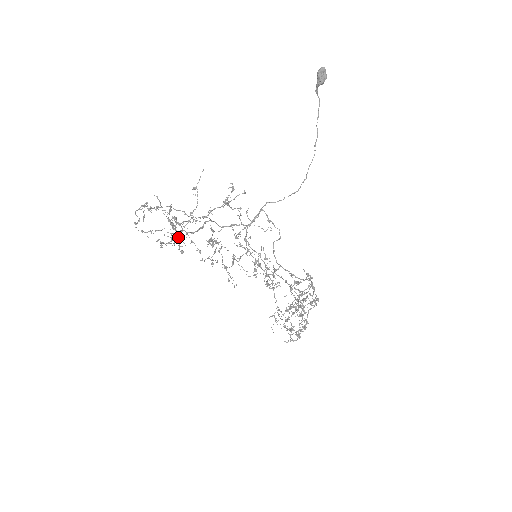
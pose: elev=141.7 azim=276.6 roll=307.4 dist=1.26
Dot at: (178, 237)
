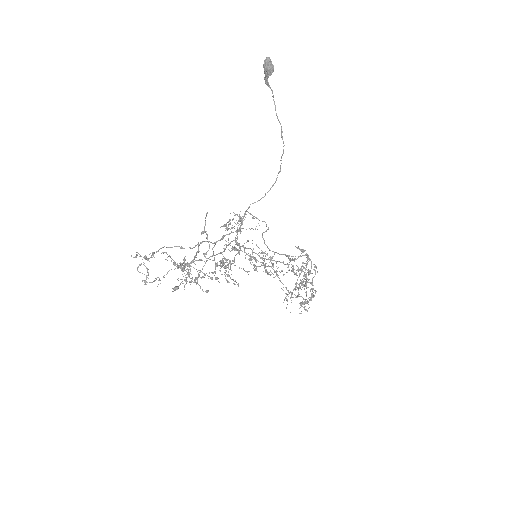
Dot at: (197, 280)
